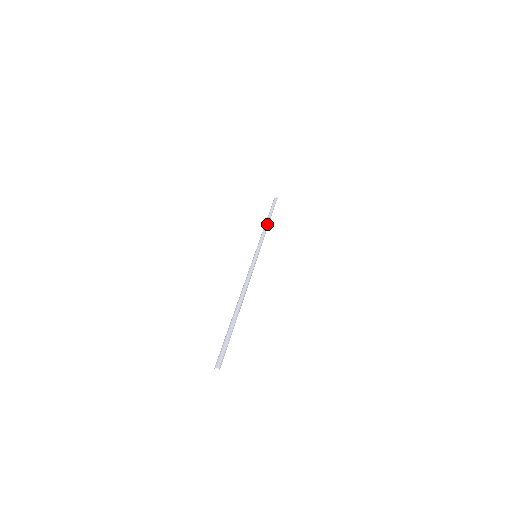
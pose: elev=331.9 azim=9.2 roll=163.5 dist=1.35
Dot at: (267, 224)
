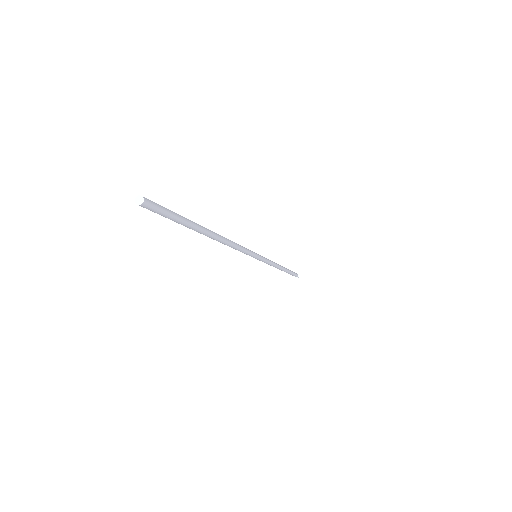
Dot at: (280, 265)
